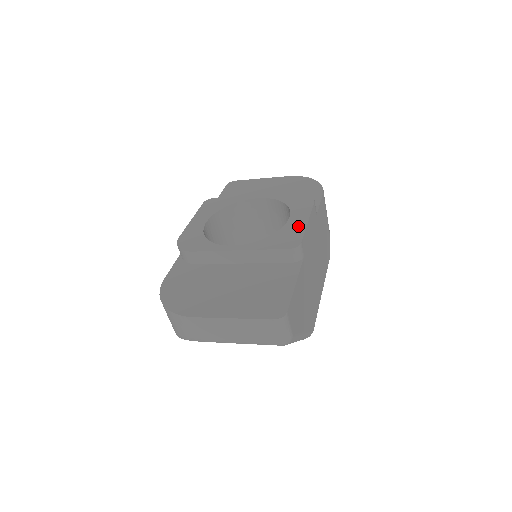
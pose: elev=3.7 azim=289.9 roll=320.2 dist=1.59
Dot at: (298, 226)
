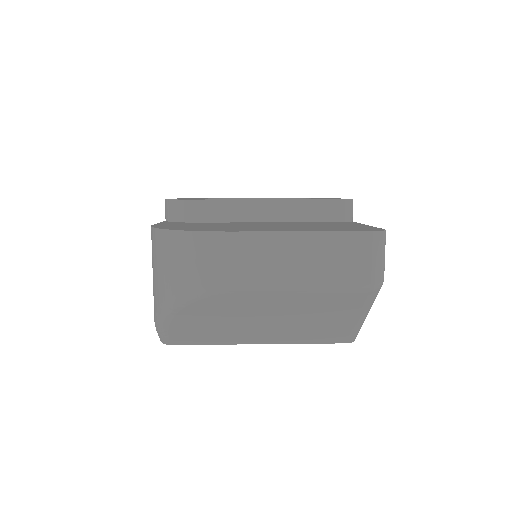
Dot at: occluded
